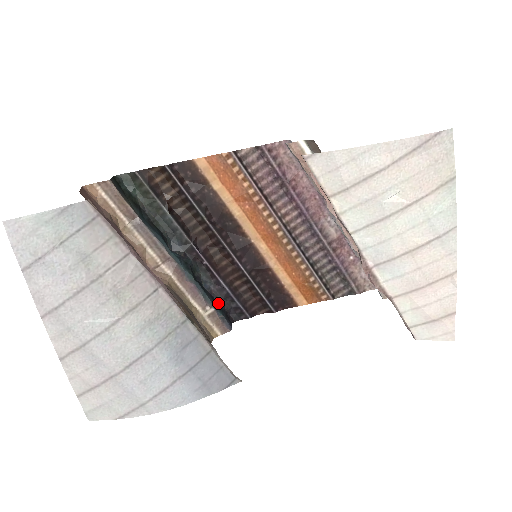
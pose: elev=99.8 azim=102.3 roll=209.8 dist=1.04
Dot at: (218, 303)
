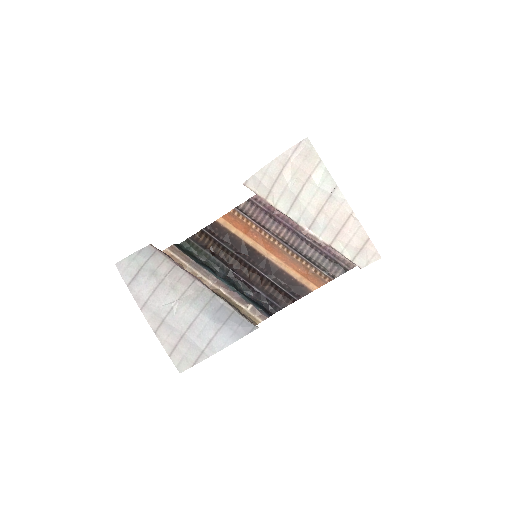
Dot at: (258, 303)
